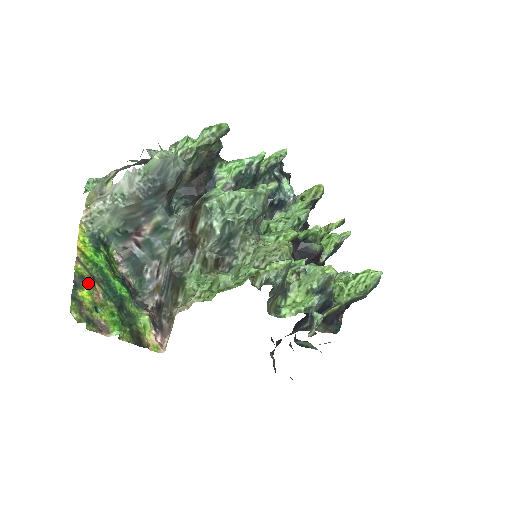
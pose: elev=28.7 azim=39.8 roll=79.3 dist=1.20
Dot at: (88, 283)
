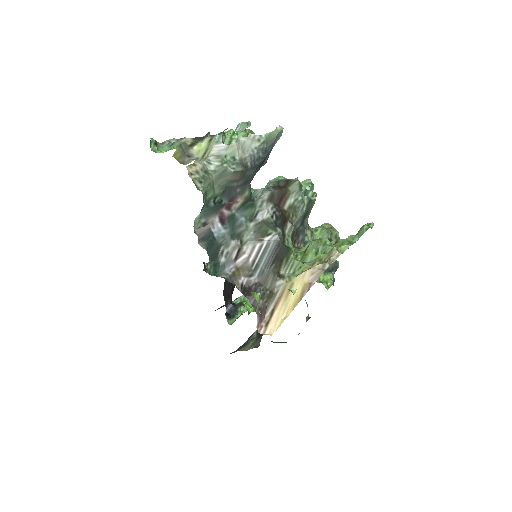
Dot at: occluded
